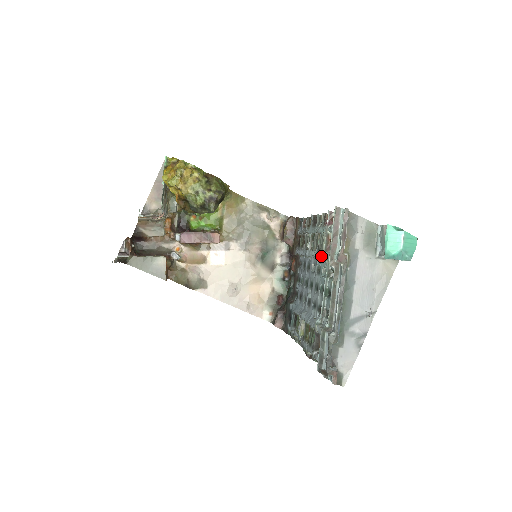
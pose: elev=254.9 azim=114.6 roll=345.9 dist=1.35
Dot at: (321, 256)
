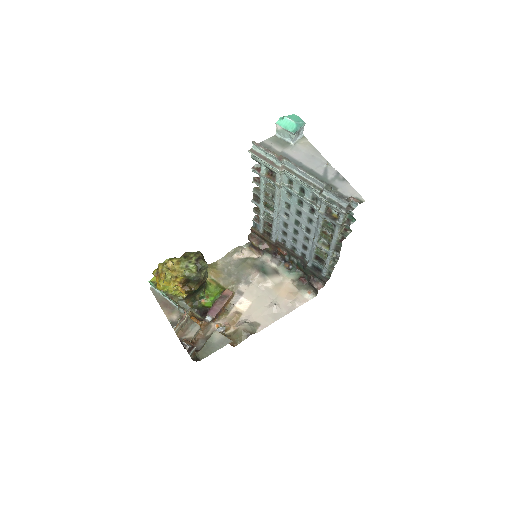
Dot at: (277, 191)
